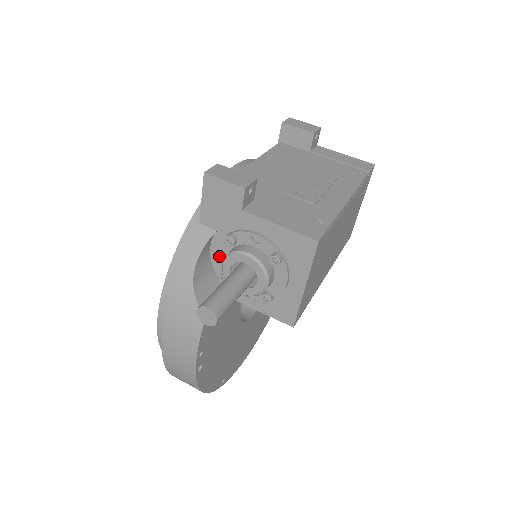
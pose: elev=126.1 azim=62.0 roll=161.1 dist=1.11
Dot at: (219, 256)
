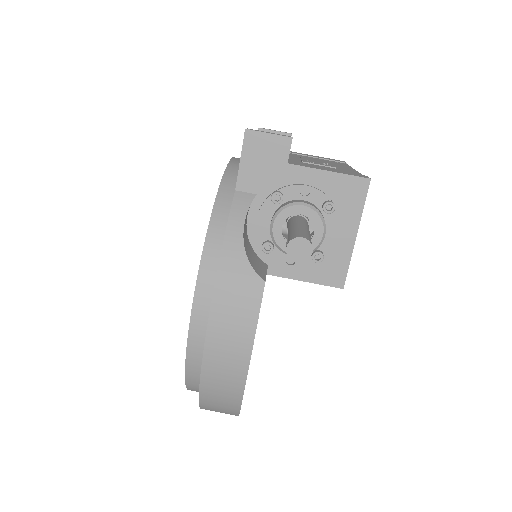
Dot at: (260, 223)
